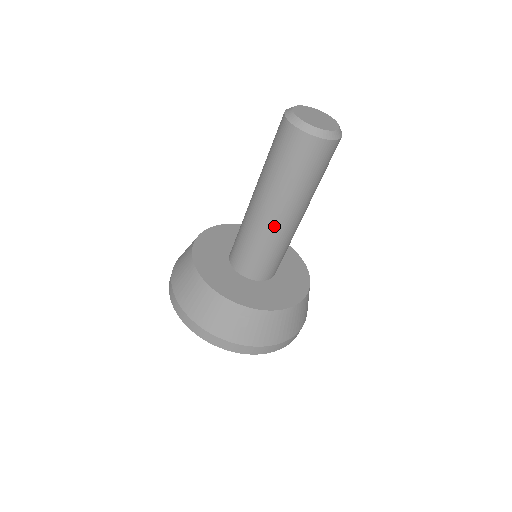
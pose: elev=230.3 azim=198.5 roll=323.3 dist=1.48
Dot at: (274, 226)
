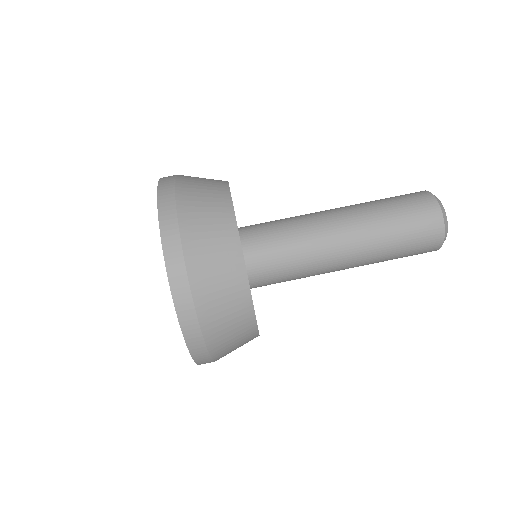
Dot at: (331, 246)
